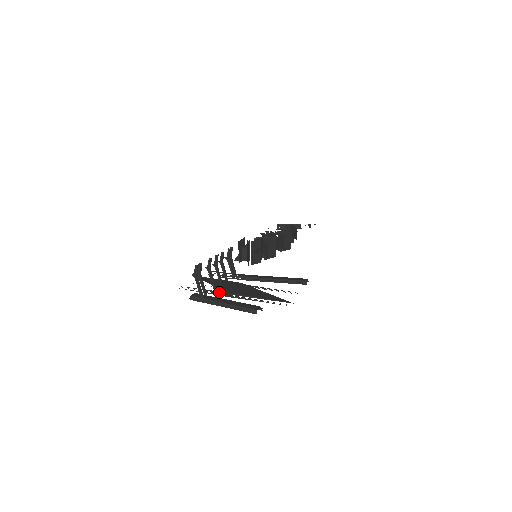
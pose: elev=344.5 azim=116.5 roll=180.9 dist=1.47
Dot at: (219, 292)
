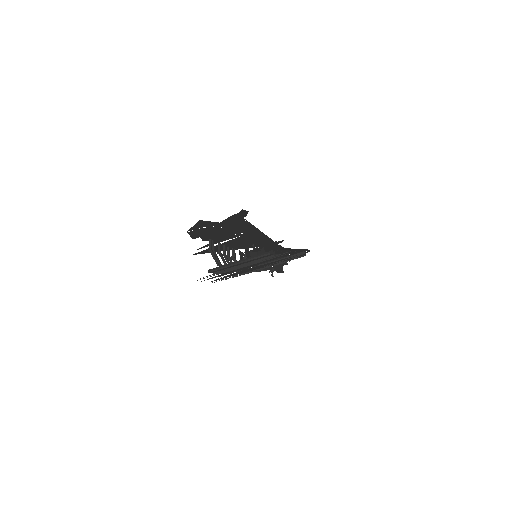
Dot at: (232, 269)
